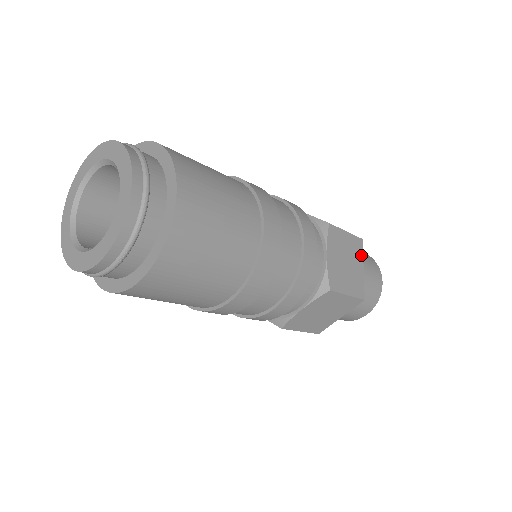
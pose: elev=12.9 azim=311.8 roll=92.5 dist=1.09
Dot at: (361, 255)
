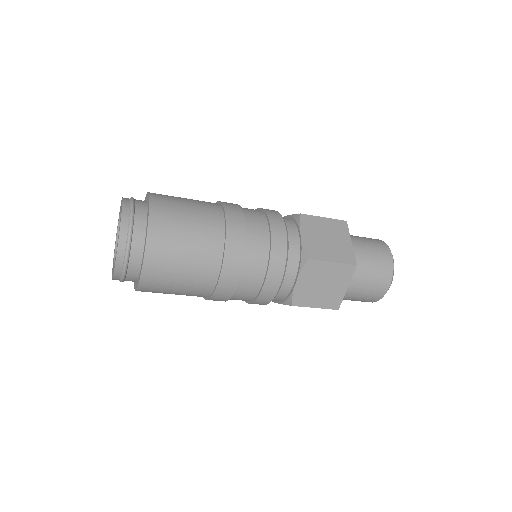
Dot at: (349, 278)
